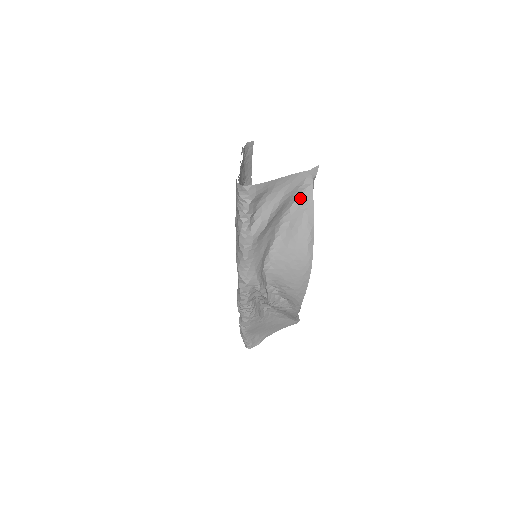
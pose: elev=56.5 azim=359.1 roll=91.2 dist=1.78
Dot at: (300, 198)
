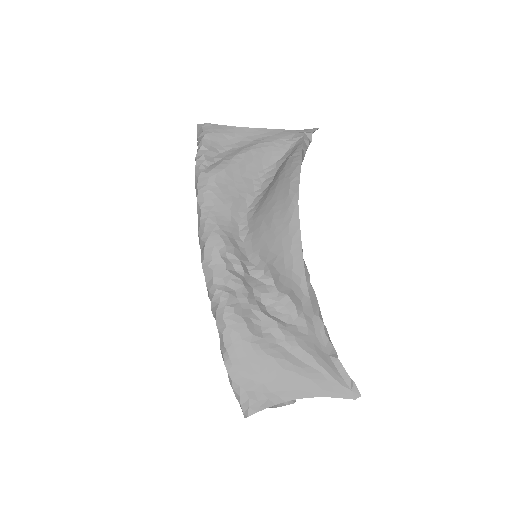
Dot at: (288, 152)
